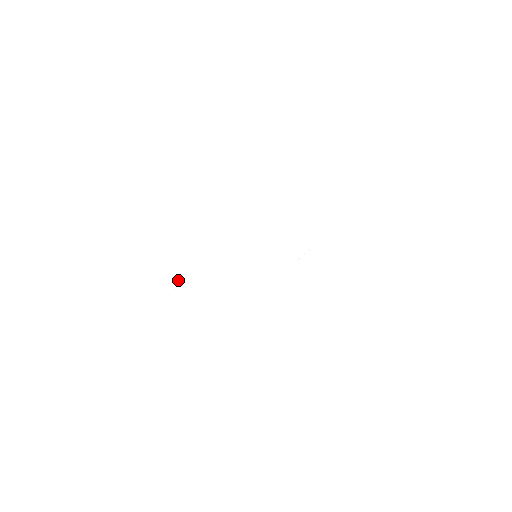
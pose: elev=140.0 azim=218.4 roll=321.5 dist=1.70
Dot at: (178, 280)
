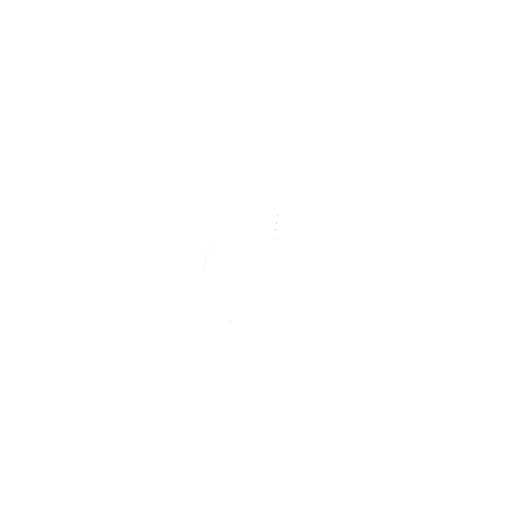
Dot at: occluded
